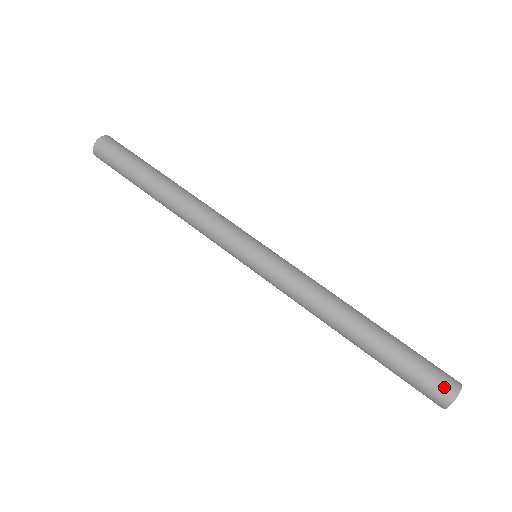
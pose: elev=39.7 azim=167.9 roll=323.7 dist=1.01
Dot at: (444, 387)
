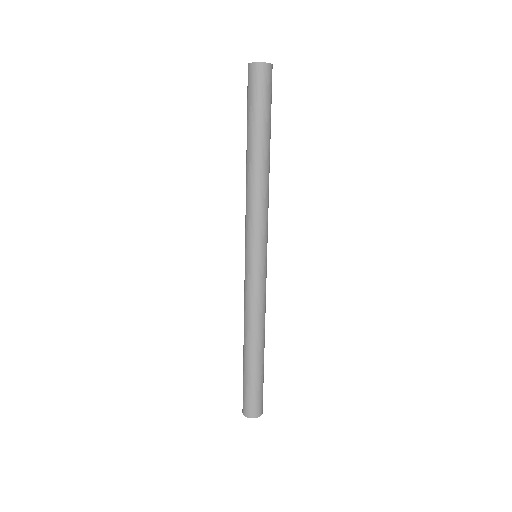
Dot at: (255, 410)
